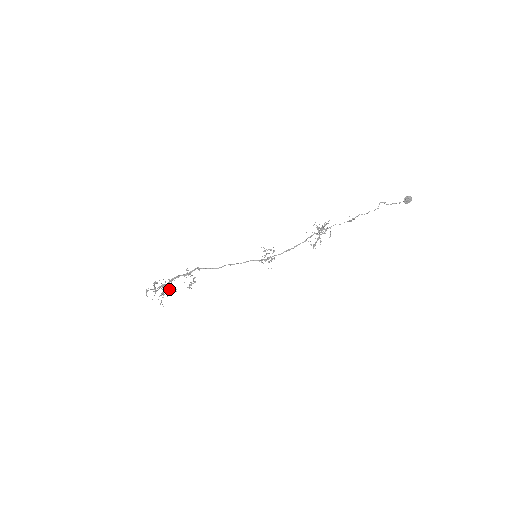
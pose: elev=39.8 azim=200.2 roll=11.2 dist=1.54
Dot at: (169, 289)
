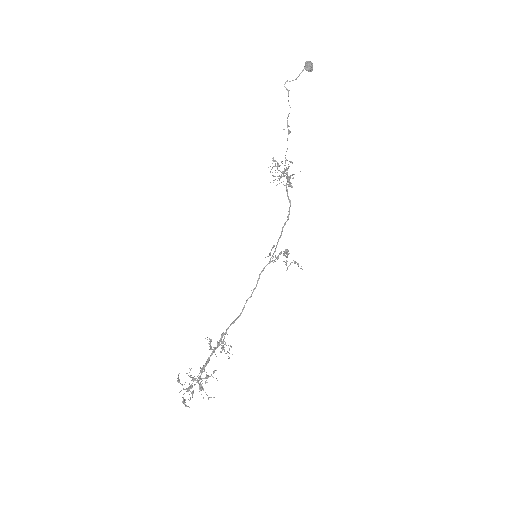
Dot at: occluded
